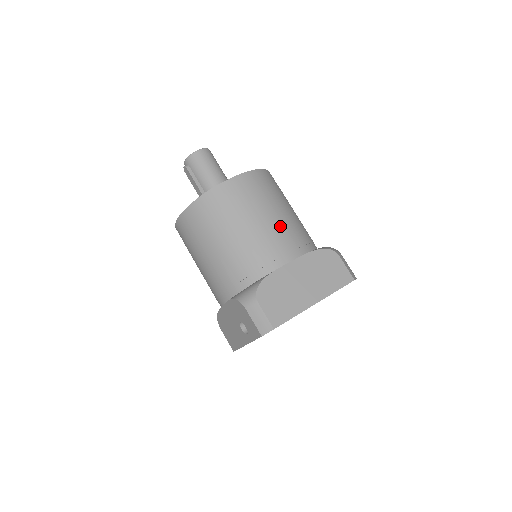
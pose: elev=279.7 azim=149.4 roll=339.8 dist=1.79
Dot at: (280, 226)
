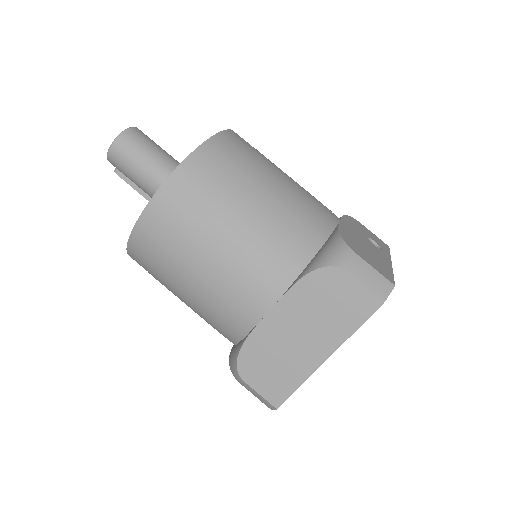
Dot at: (235, 261)
